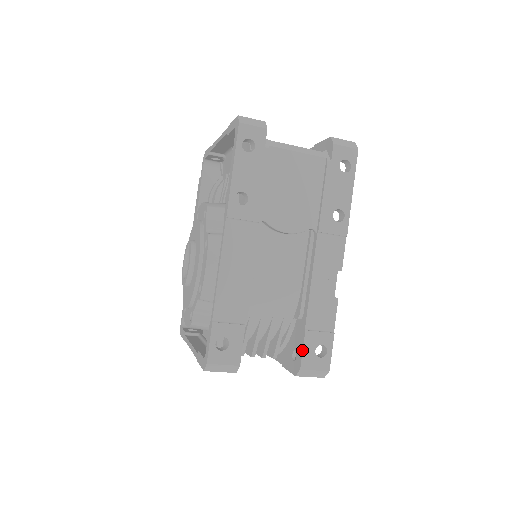
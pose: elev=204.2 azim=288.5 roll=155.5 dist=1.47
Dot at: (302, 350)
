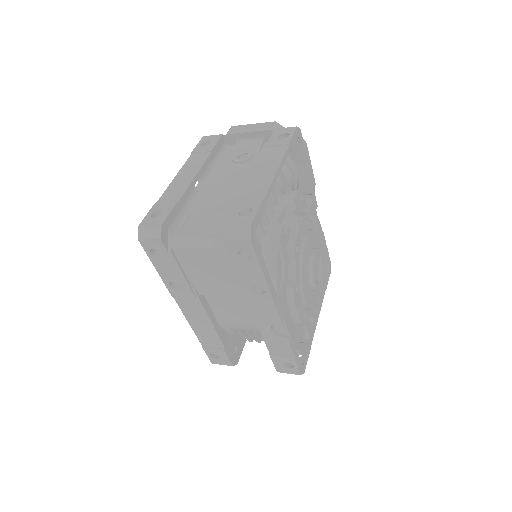
Dot at: (273, 363)
